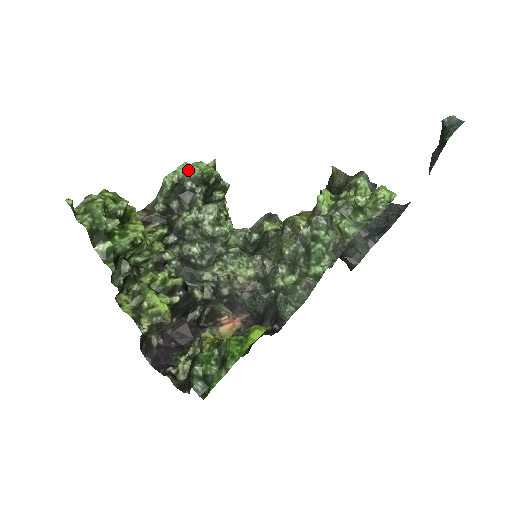
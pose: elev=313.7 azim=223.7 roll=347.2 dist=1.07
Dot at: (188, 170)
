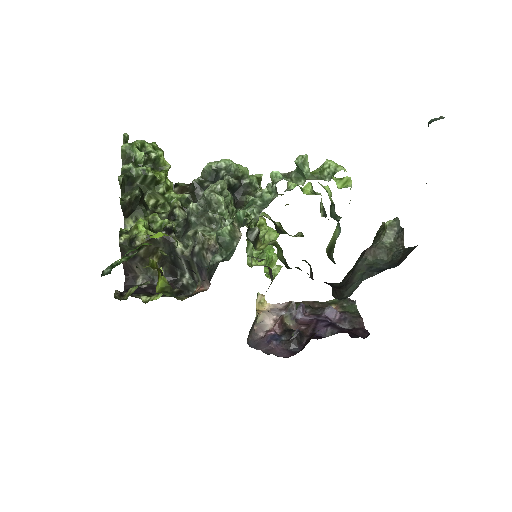
Dot at: (228, 164)
